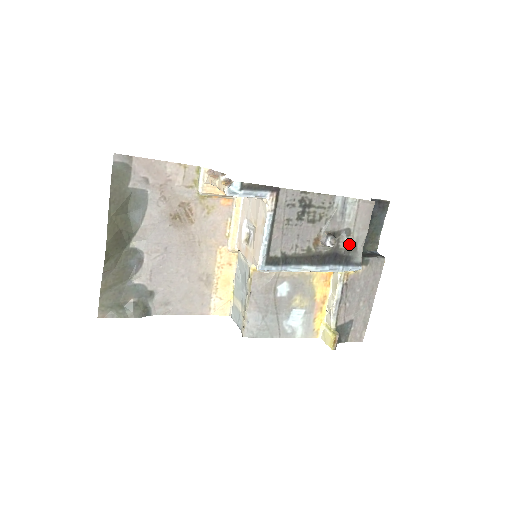
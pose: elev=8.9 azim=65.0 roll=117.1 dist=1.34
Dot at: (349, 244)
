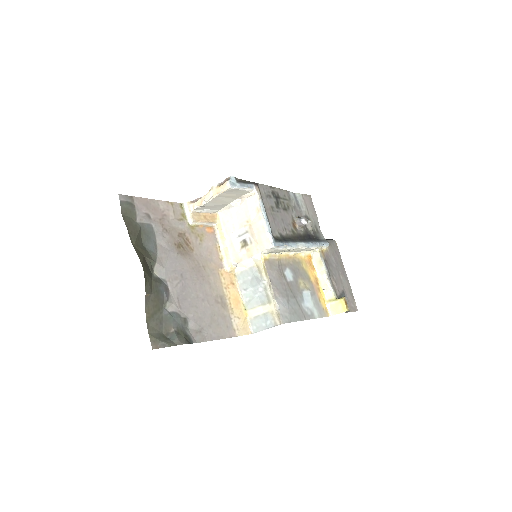
Dot at: (312, 227)
